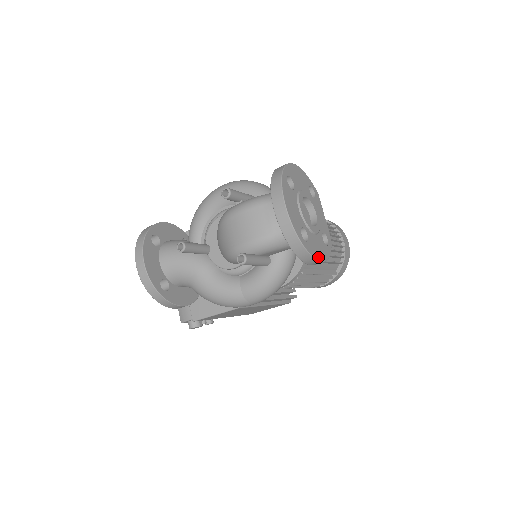
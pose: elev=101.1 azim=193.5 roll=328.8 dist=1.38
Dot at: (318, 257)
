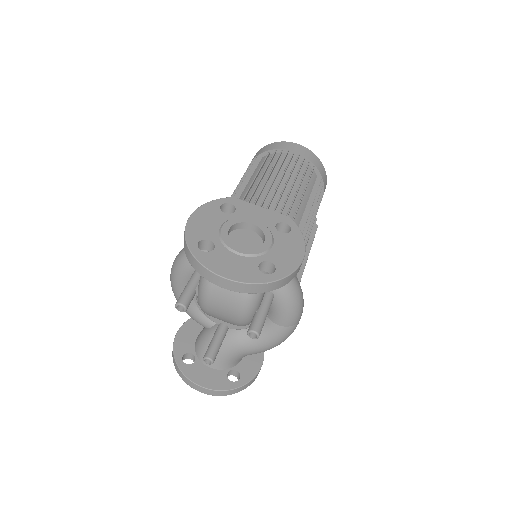
Dot at: (297, 261)
